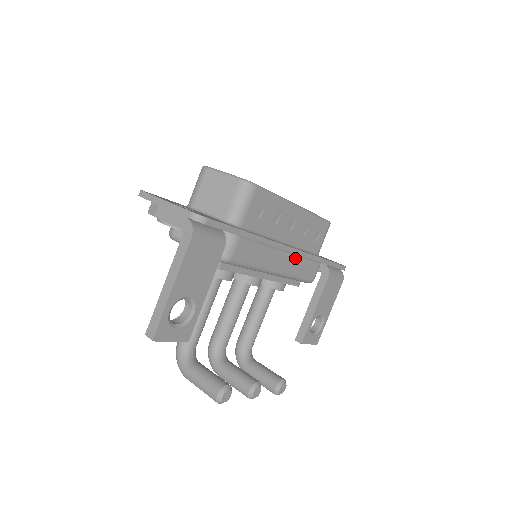
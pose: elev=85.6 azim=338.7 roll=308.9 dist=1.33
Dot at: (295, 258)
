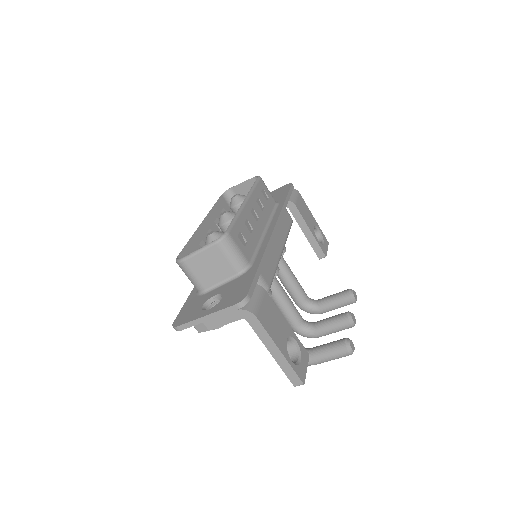
Dot at: occluded
